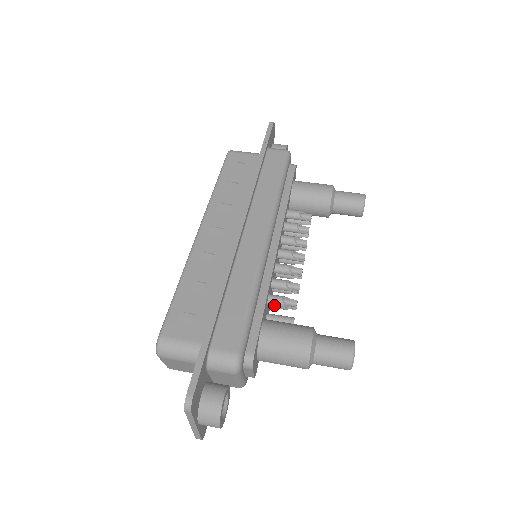
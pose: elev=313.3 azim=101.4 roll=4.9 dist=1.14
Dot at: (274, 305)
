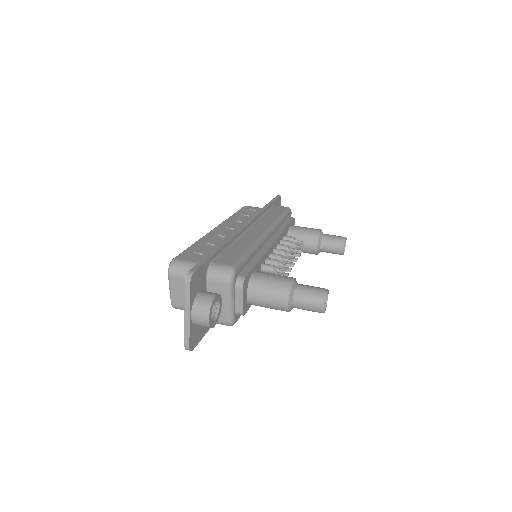
Dot at: (266, 270)
